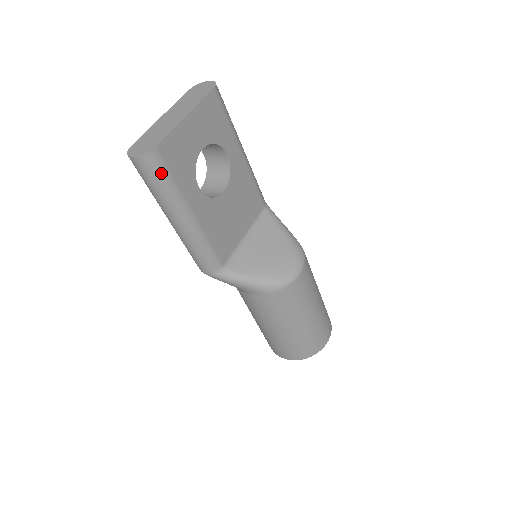
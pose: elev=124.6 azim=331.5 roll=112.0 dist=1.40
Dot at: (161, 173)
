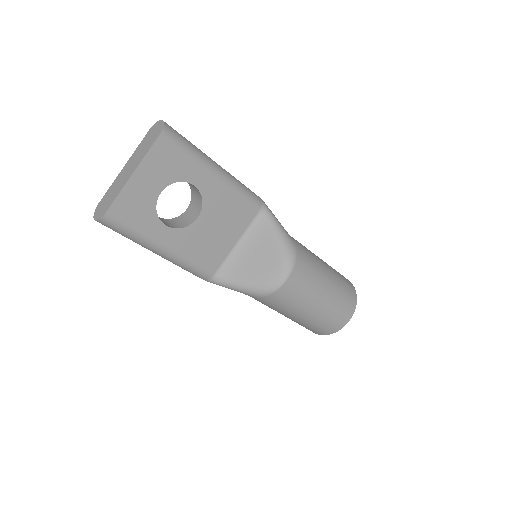
Dot at: (120, 228)
